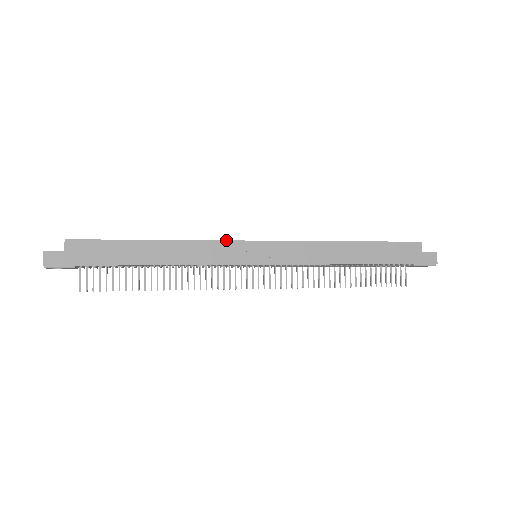
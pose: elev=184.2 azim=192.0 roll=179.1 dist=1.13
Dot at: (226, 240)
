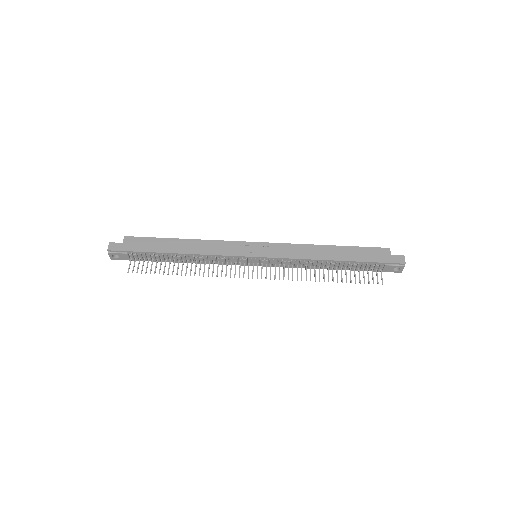
Dot at: (233, 241)
